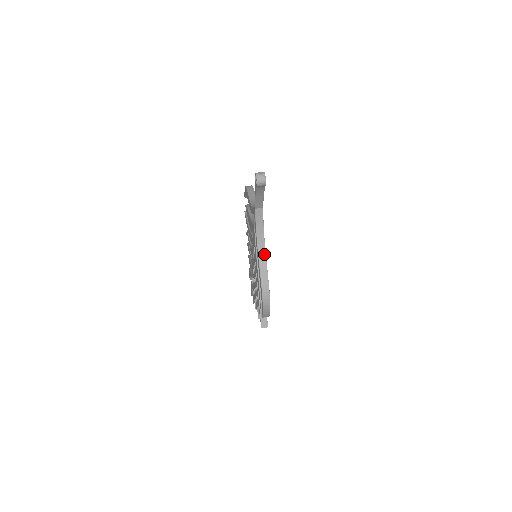
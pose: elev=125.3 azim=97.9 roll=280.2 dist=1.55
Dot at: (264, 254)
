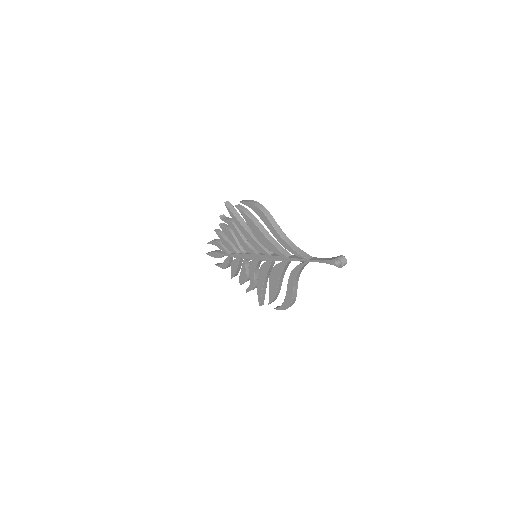
Dot at: occluded
